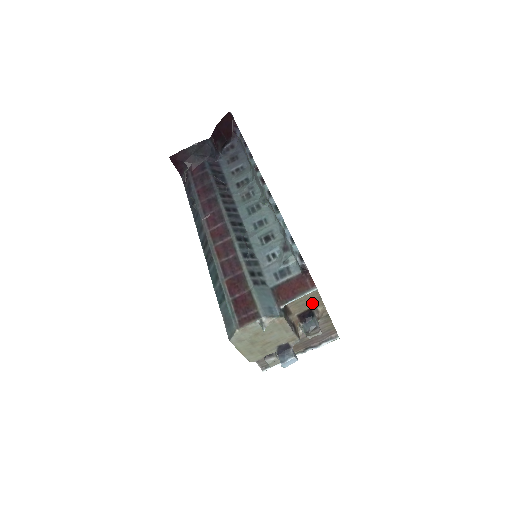
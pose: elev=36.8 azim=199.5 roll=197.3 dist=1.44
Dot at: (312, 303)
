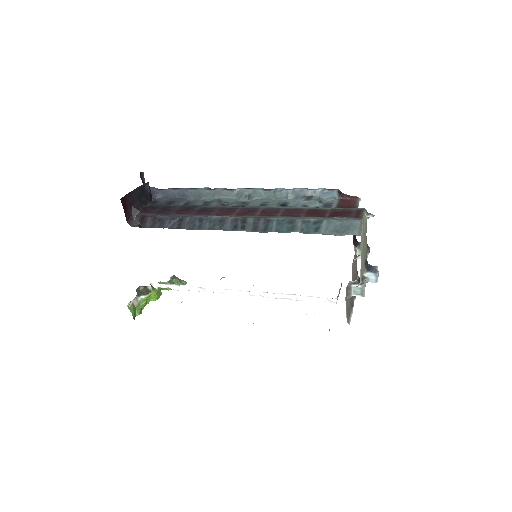
Dot at: occluded
